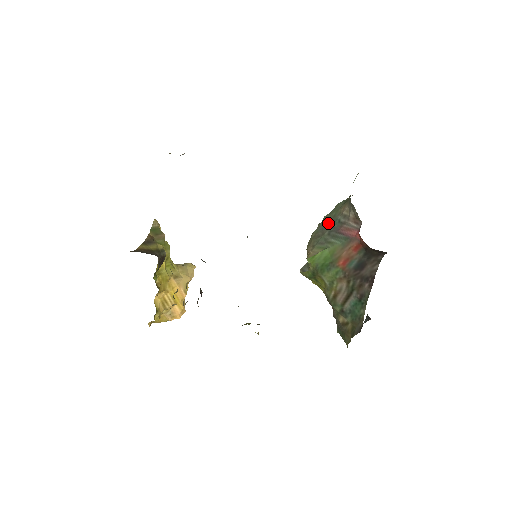
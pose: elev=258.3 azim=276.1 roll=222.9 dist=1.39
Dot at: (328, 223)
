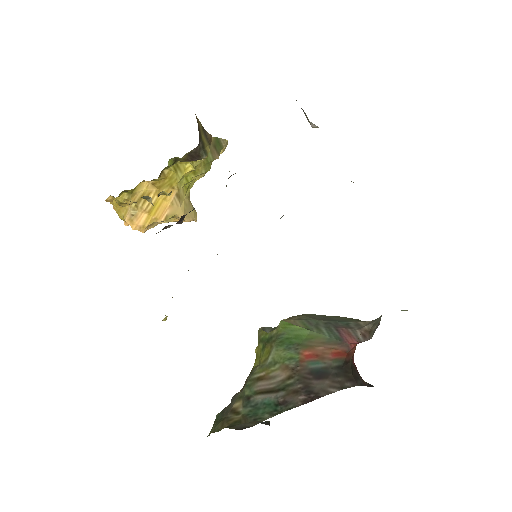
Dot at: (334, 318)
